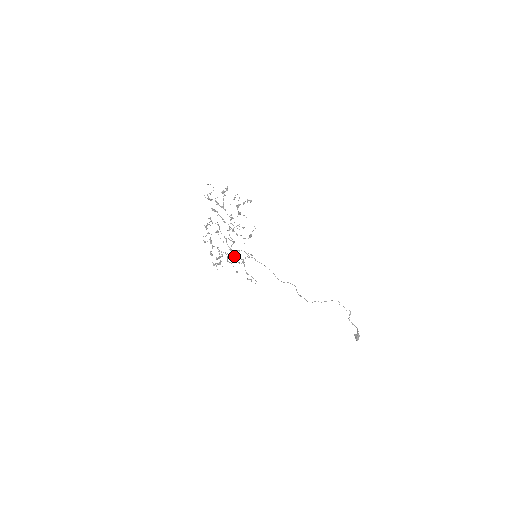
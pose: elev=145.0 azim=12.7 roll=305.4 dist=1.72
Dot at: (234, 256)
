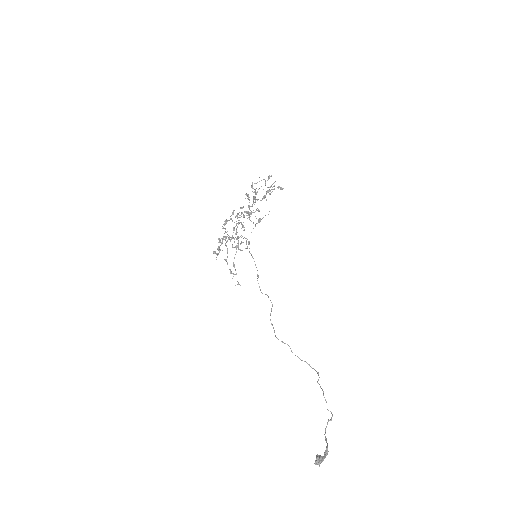
Dot at: (233, 238)
